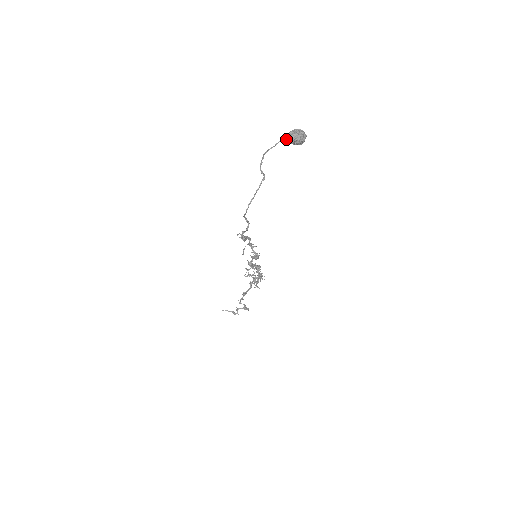
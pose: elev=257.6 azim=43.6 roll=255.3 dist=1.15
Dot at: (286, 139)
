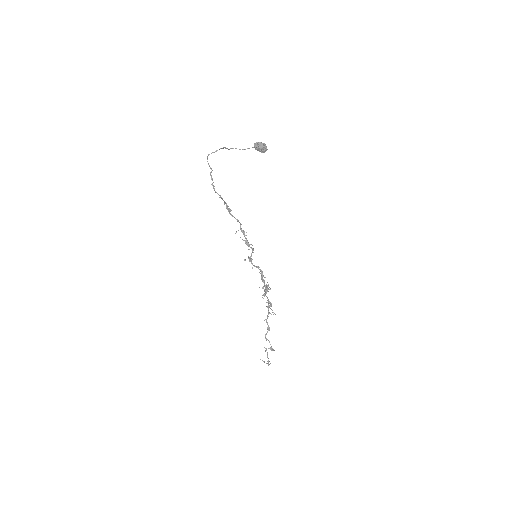
Dot at: (254, 147)
